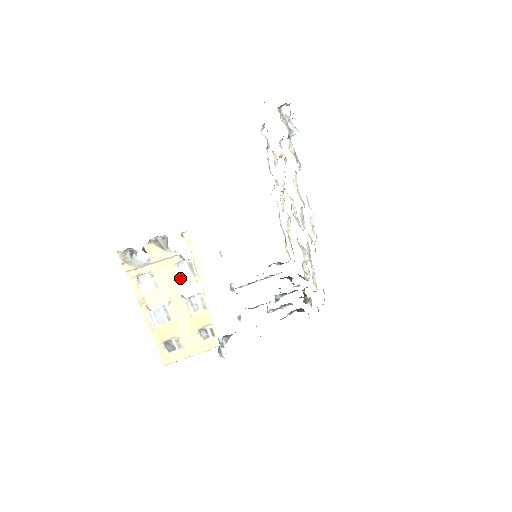
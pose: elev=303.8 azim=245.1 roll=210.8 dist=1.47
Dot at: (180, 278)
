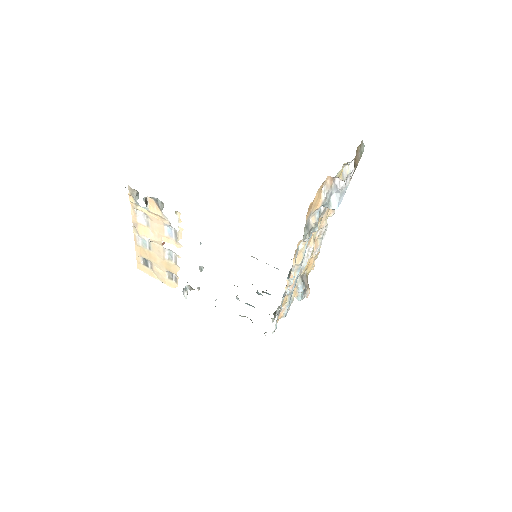
Dot at: (166, 234)
